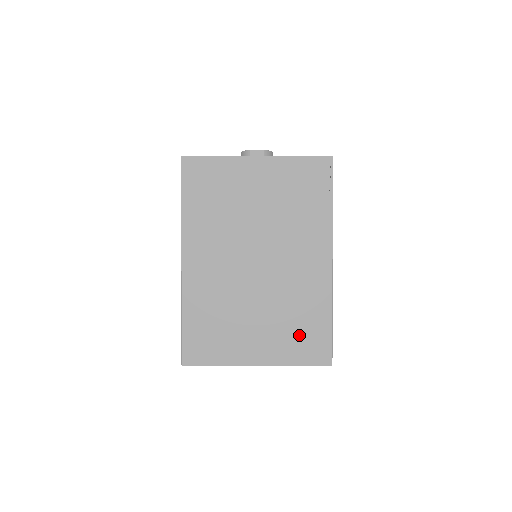
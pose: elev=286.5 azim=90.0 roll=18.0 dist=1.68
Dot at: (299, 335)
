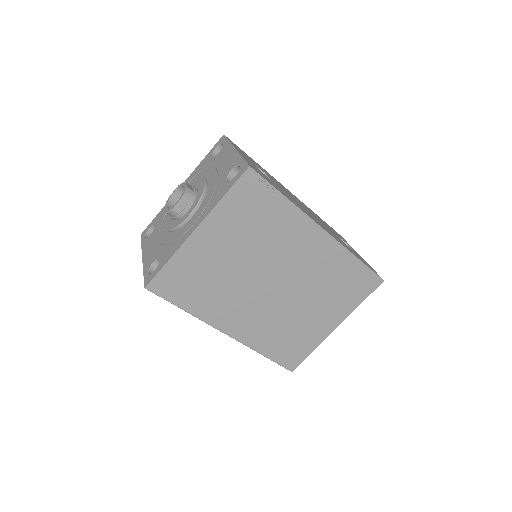
Dot at: (346, 289)
